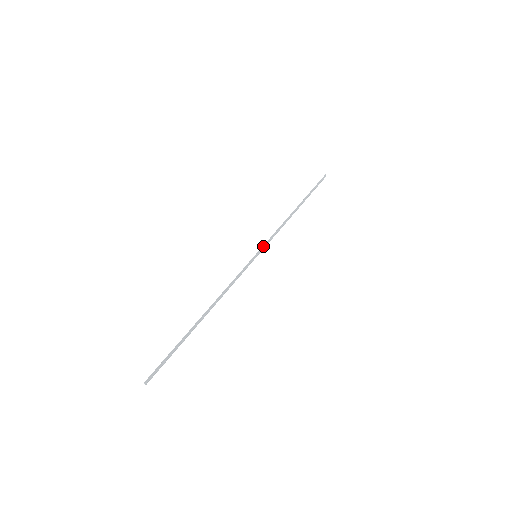
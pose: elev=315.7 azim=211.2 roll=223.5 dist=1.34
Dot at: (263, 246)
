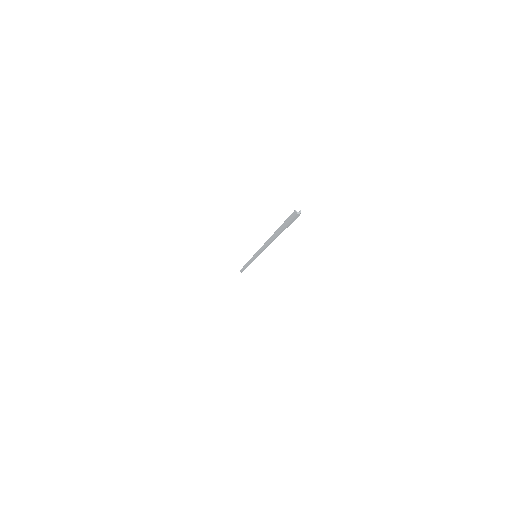
Dot at: (252, 258)
